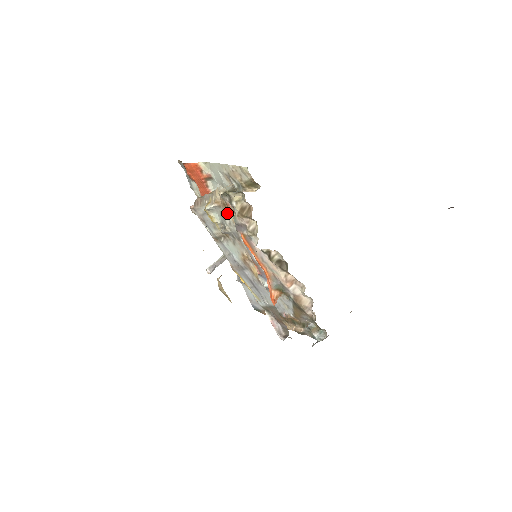
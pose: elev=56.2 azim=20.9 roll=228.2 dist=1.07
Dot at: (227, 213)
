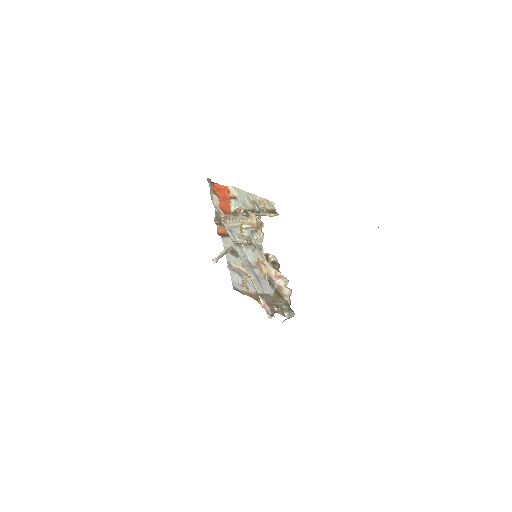
Dot at: (258, 233)
